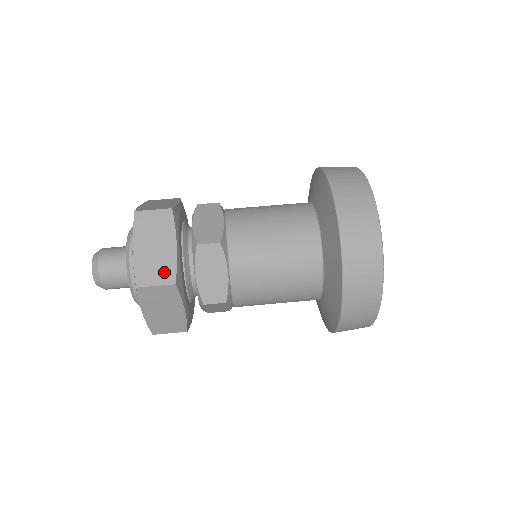
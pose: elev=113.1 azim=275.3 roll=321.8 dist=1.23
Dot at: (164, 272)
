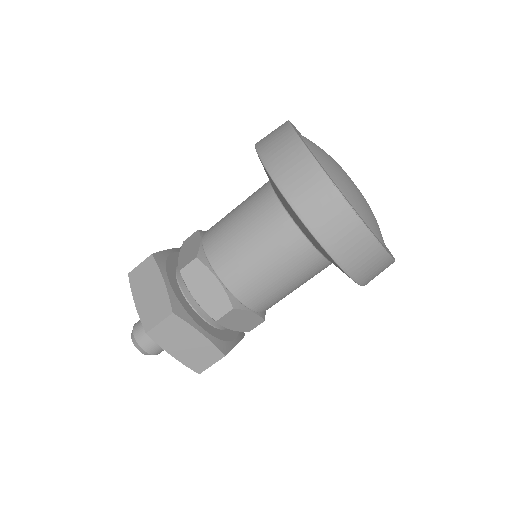
Dot at: (210, 355)
